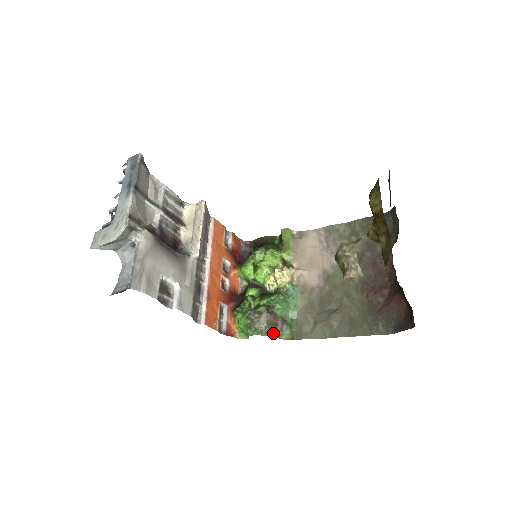
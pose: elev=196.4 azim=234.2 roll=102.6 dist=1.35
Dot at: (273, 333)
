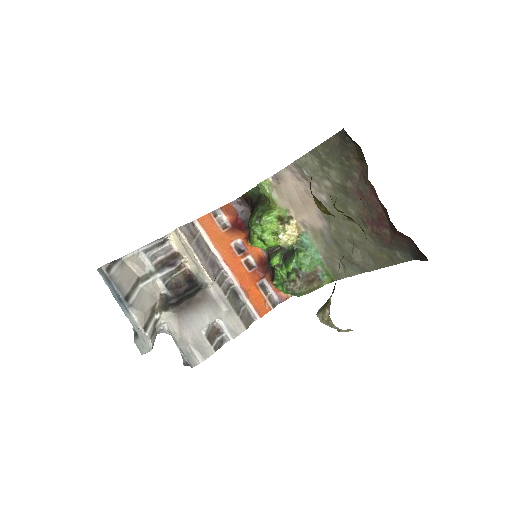
Dot at: (315, 287)
